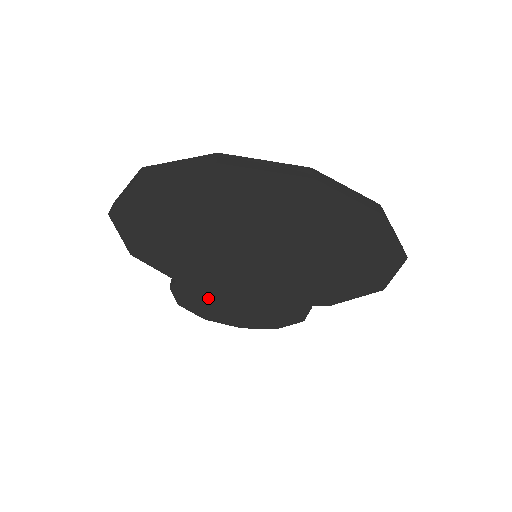
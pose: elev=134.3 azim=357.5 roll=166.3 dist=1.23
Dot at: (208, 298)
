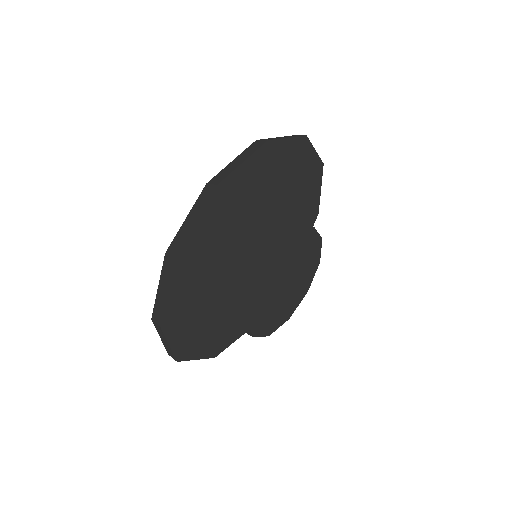
Dot at: (273, 309)
